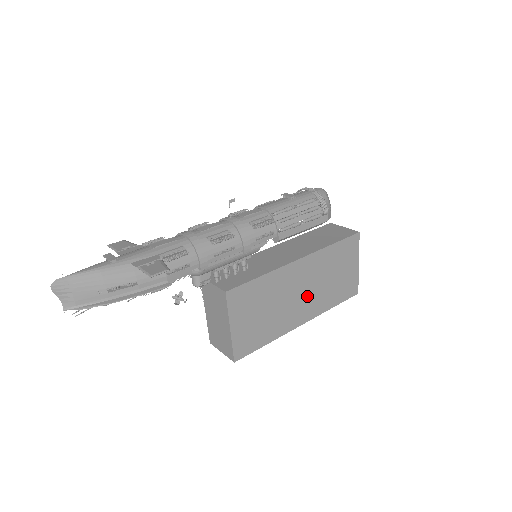
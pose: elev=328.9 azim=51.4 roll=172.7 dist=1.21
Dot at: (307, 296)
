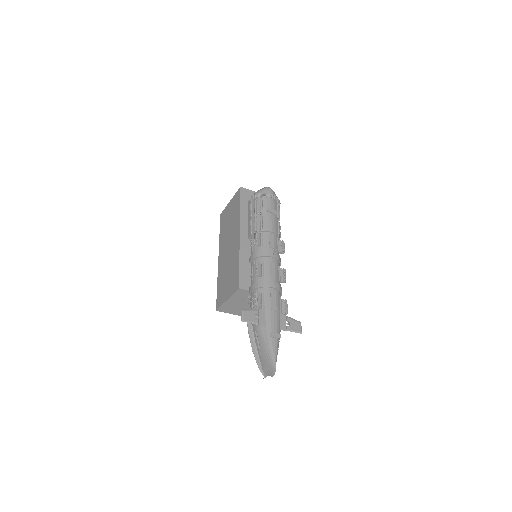
Dot at: occluded
